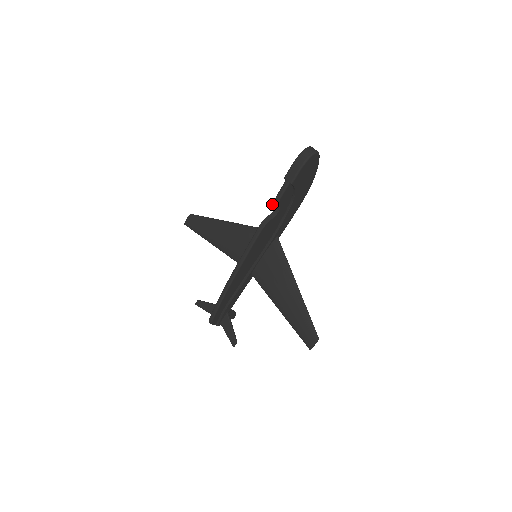
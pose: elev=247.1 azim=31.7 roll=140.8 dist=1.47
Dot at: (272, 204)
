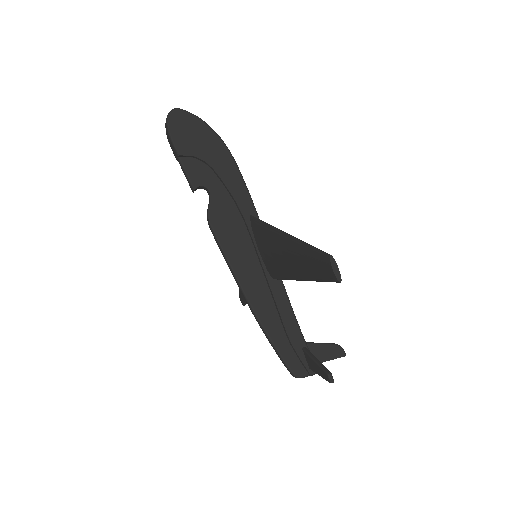
Dot at: (192, 191)
